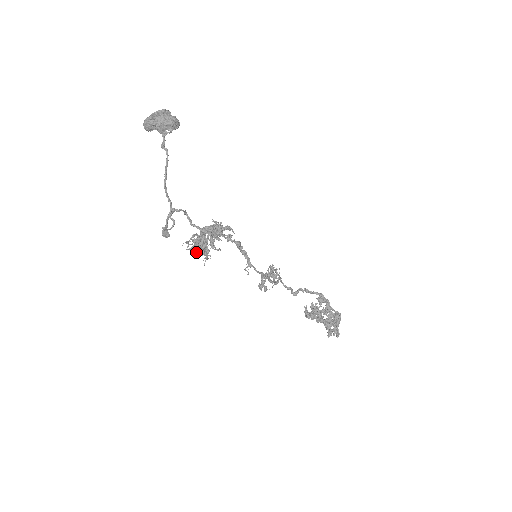
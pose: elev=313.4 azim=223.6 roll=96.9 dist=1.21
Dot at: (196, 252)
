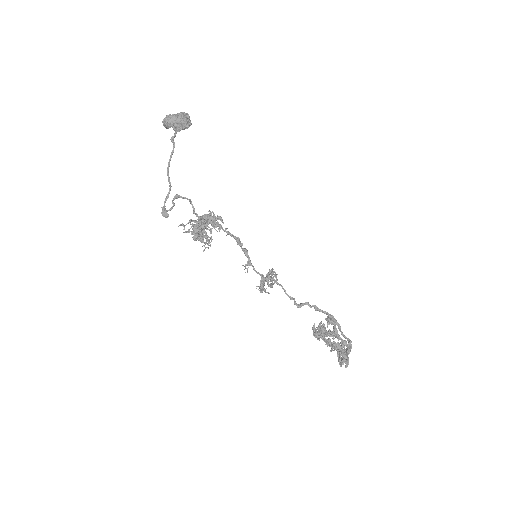
Dot at: (193, 237)
